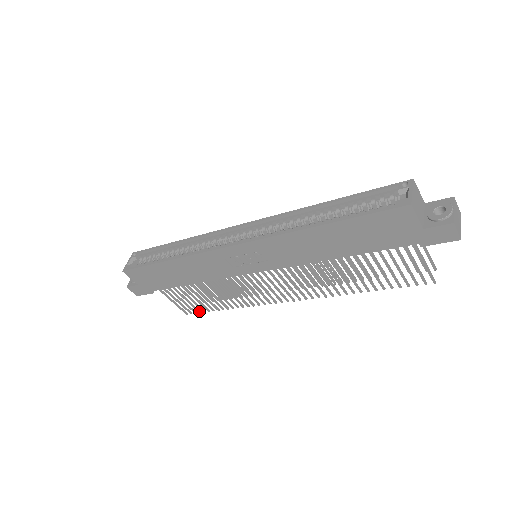
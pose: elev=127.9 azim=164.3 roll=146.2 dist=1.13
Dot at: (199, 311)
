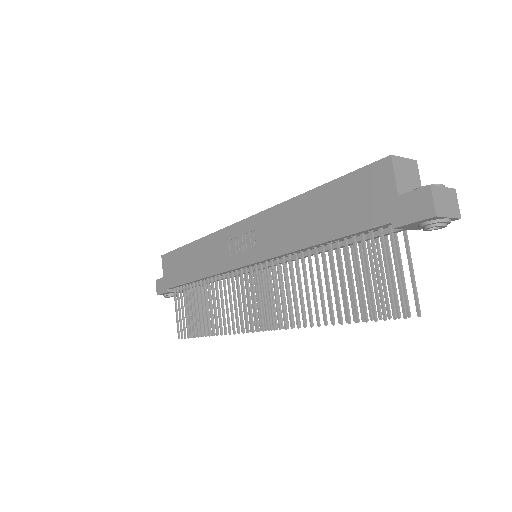
Dot at: (188, 335)
